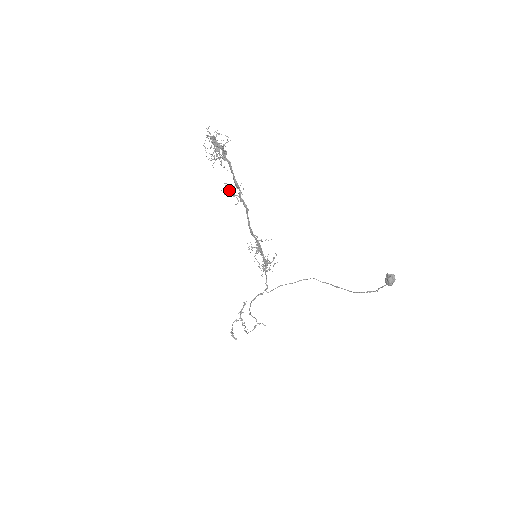
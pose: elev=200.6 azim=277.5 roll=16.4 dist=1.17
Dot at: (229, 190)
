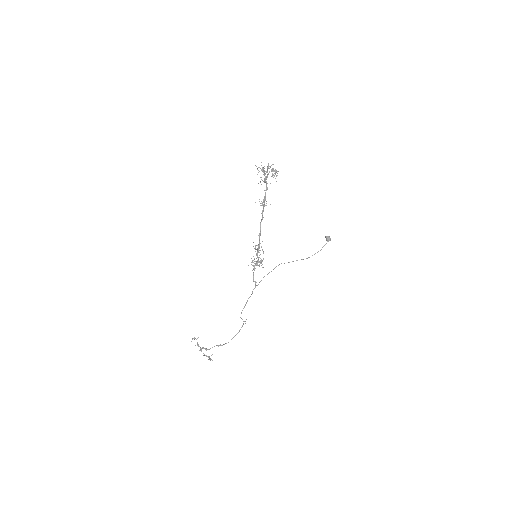
Dot at: (261, 203)
